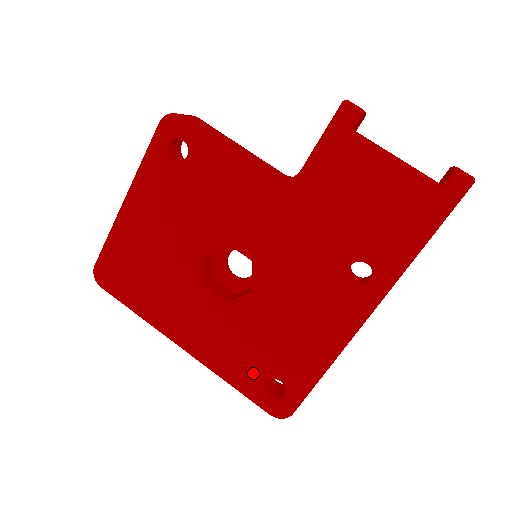
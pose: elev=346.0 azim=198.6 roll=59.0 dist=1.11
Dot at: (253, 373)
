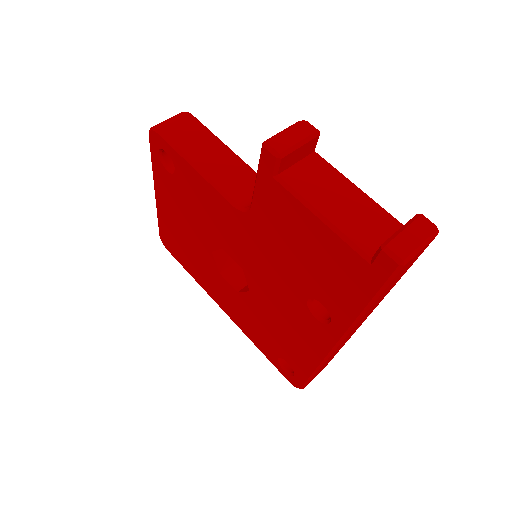
Dot at: (269, 349)
